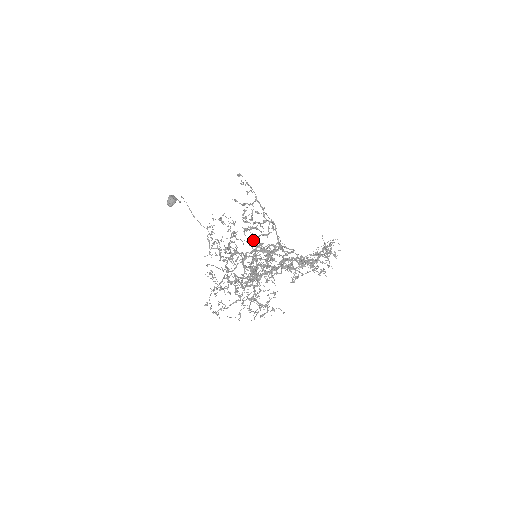
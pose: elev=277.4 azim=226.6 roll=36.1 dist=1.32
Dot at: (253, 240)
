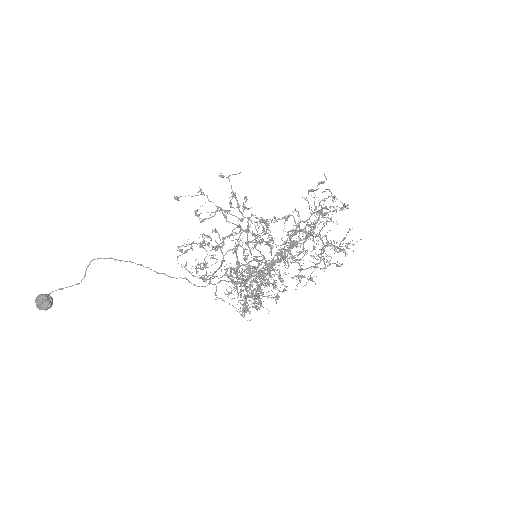
Dot at: (264, 219)
